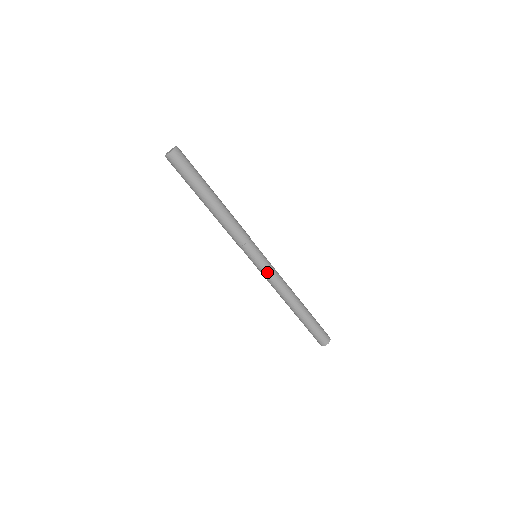
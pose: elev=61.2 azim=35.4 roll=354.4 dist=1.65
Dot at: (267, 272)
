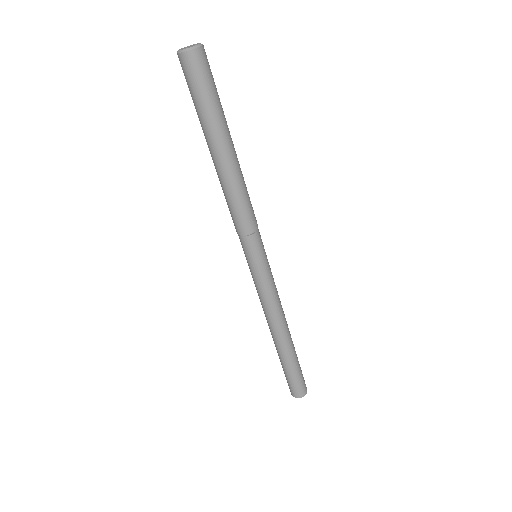
Dot at: (271, 280)
